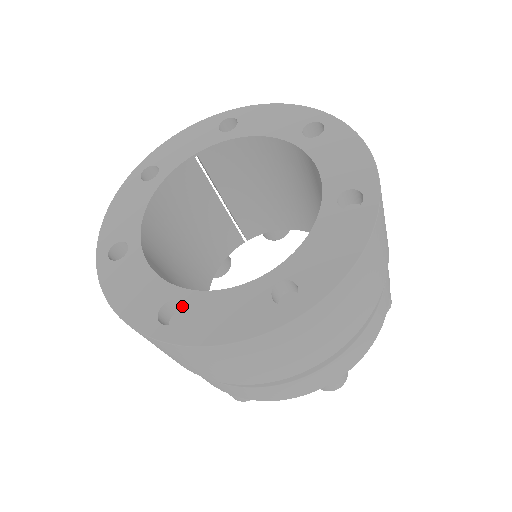
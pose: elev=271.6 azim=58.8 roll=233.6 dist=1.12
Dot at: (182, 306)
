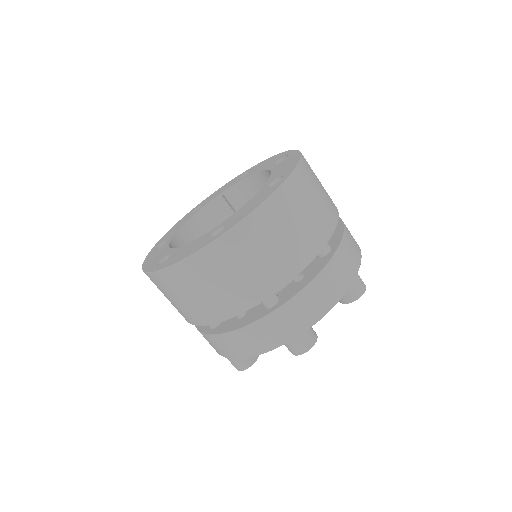
Dot at: (170, 255)
